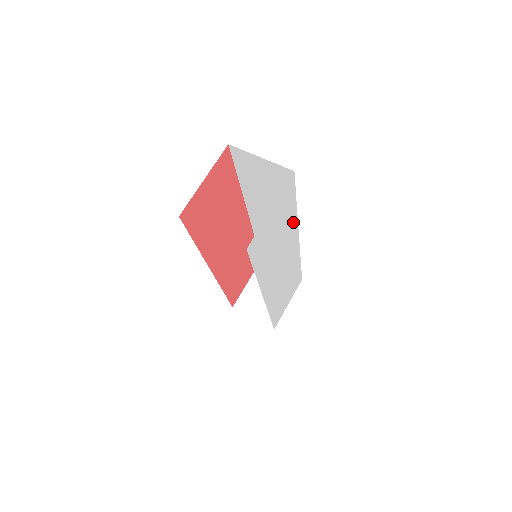
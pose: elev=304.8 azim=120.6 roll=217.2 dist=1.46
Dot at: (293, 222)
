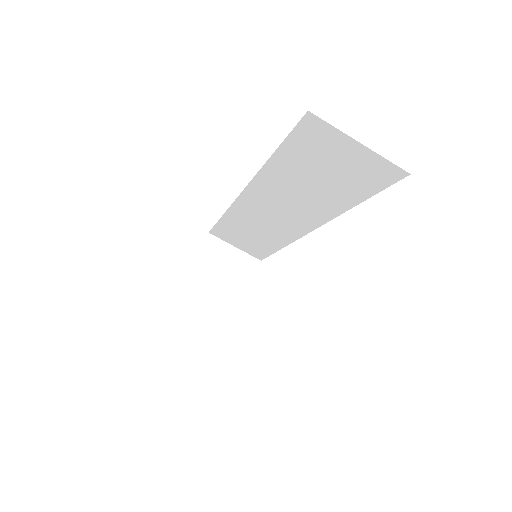
Dot at: occluded
